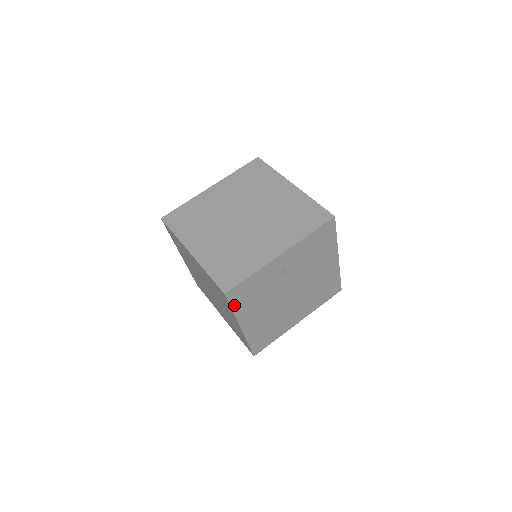
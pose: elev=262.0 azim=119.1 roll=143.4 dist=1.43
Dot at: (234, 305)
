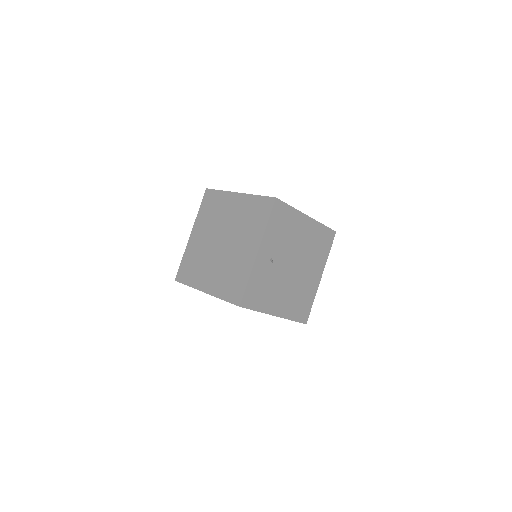
Dot at: (254, 307)
